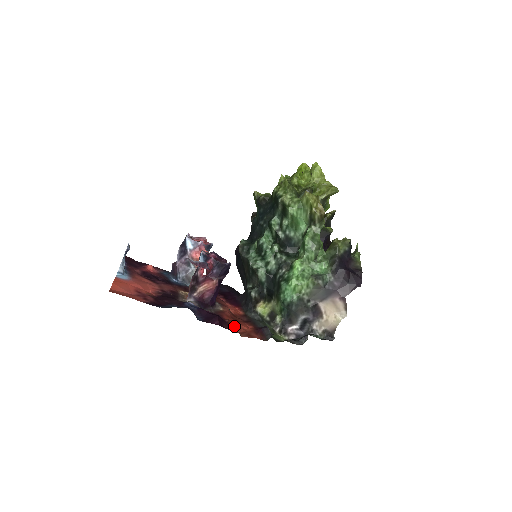
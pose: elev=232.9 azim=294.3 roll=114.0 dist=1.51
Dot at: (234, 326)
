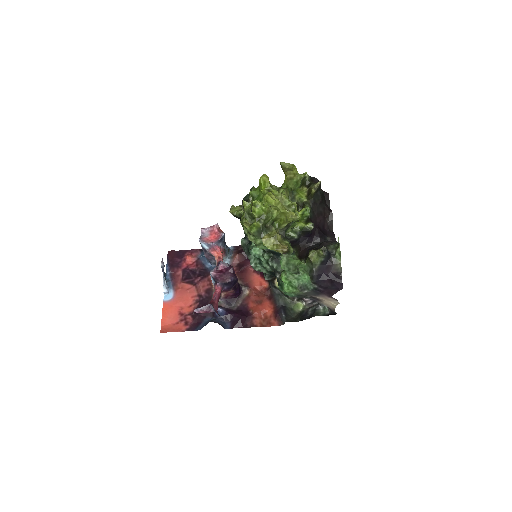
Dot at: (257, 317)
